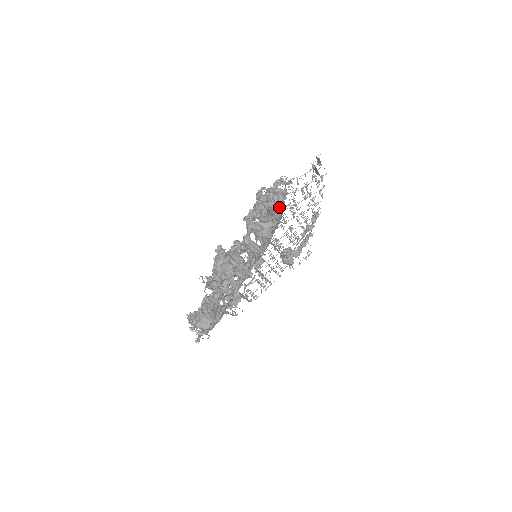
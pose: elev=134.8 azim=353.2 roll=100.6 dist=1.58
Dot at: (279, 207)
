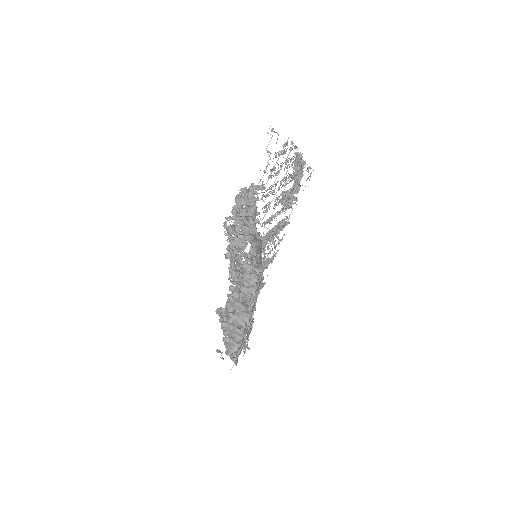
Dot at: (254, 206)
